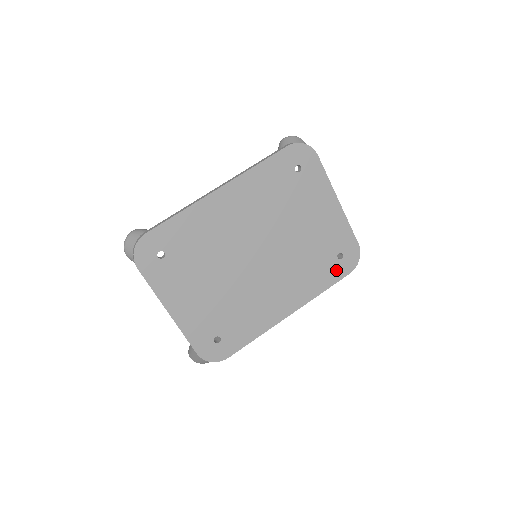
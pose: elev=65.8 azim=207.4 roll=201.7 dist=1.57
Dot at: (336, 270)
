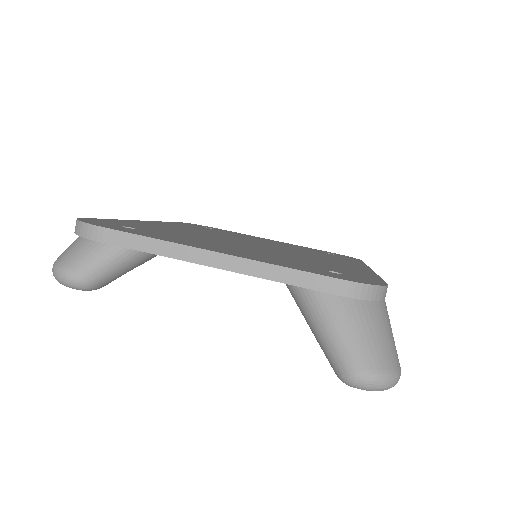
Dot at: occluded
